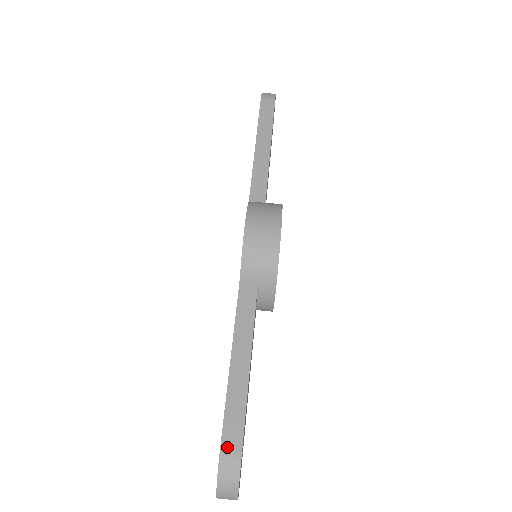
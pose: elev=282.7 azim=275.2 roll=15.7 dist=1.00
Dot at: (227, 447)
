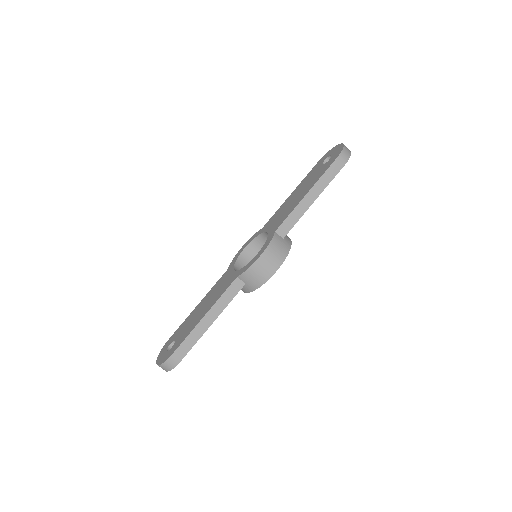
Dot at: (176, 355)
